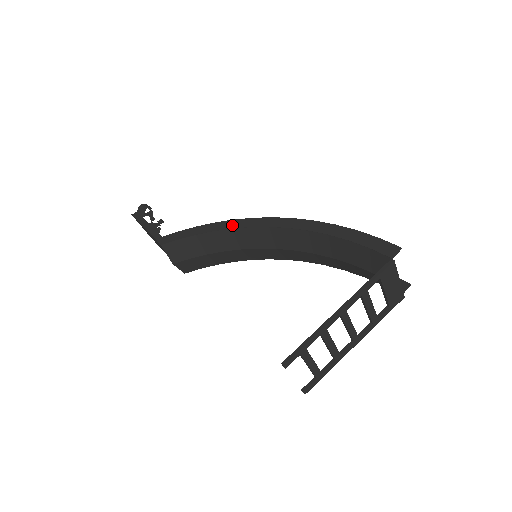
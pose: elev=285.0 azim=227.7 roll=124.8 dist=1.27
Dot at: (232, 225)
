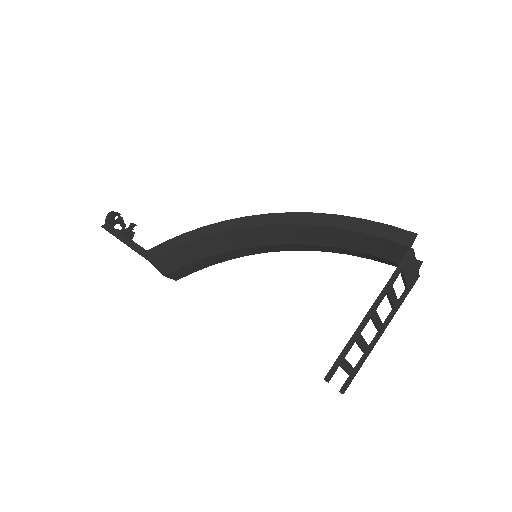
Dot at: (224, 228)
